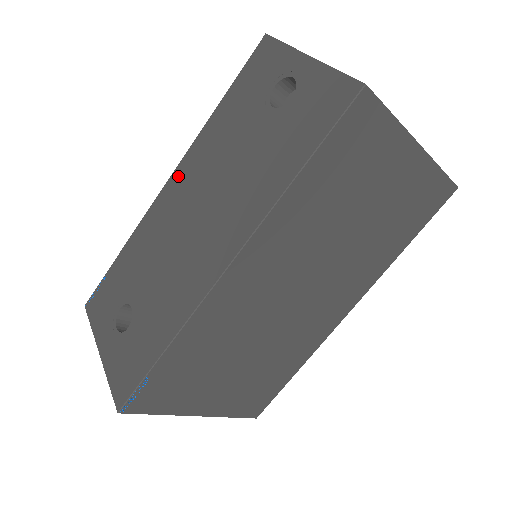
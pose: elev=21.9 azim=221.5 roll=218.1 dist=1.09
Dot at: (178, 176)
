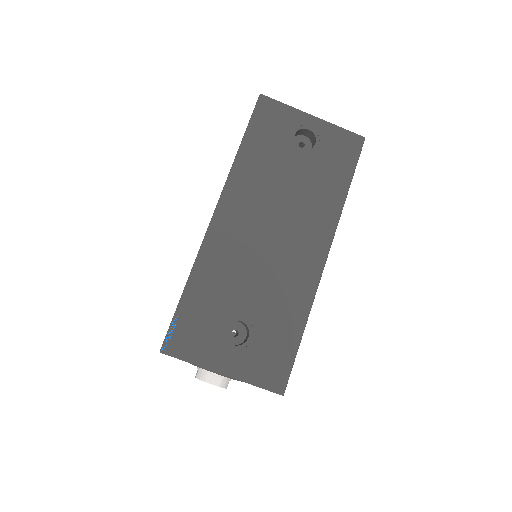
Dot at: (228, 206)
